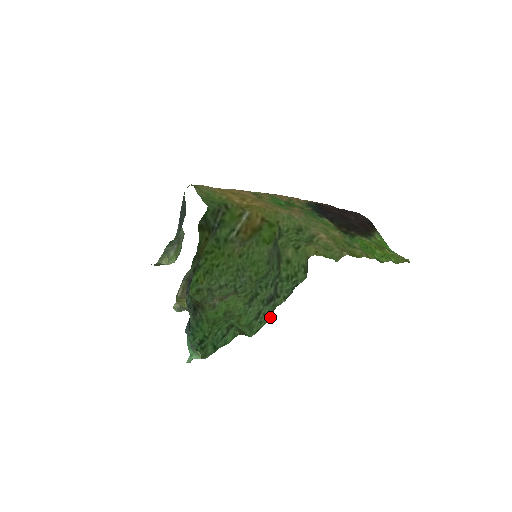
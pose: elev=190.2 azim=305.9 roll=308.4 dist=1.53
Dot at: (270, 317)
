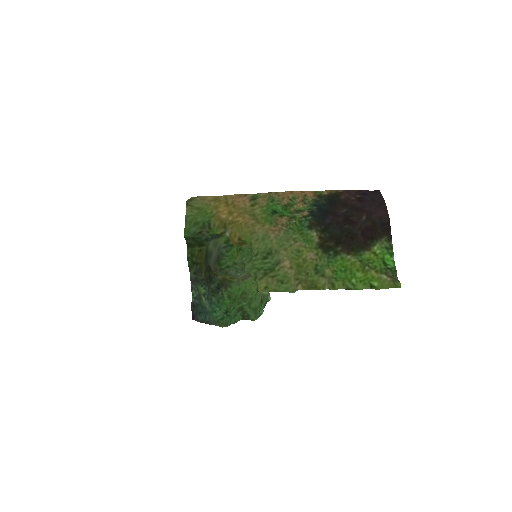
Dot at: occluded
